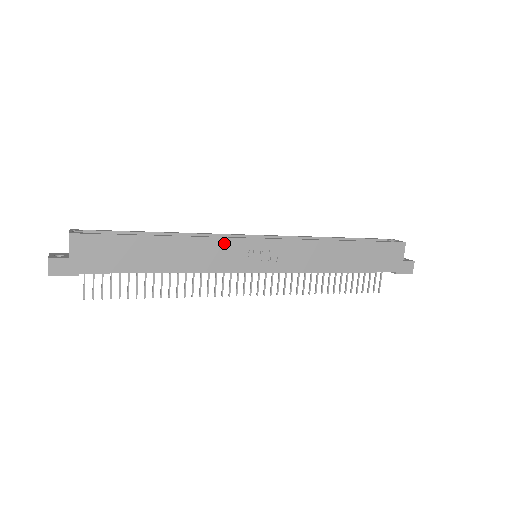
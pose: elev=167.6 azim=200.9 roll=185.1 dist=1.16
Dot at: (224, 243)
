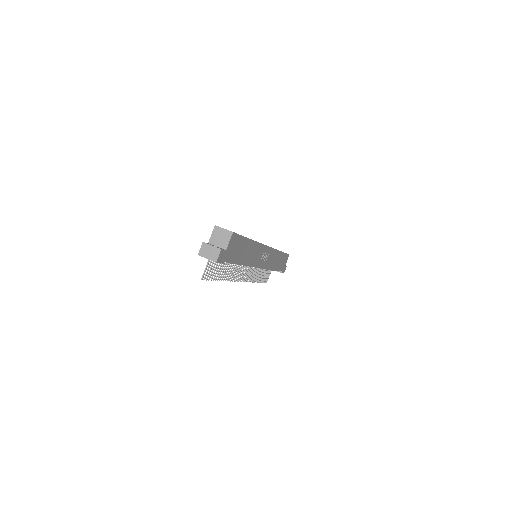
Dot at: (261, 247)
